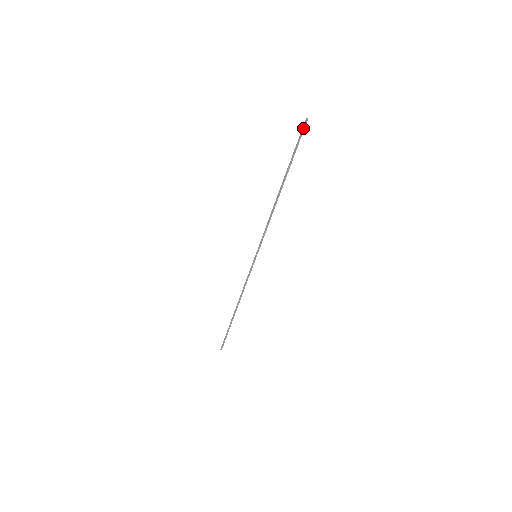
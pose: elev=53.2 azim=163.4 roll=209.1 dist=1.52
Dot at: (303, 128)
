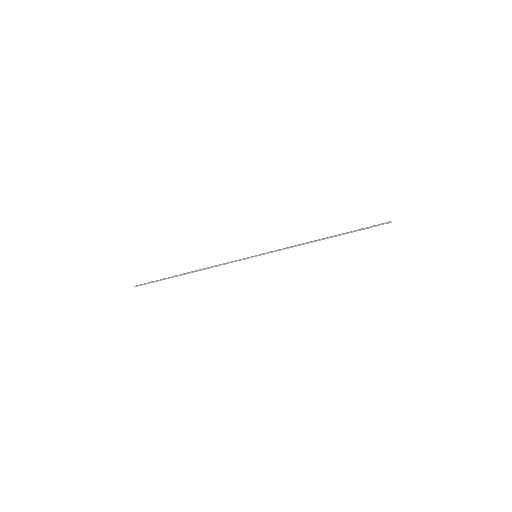
Dot at: occluded
